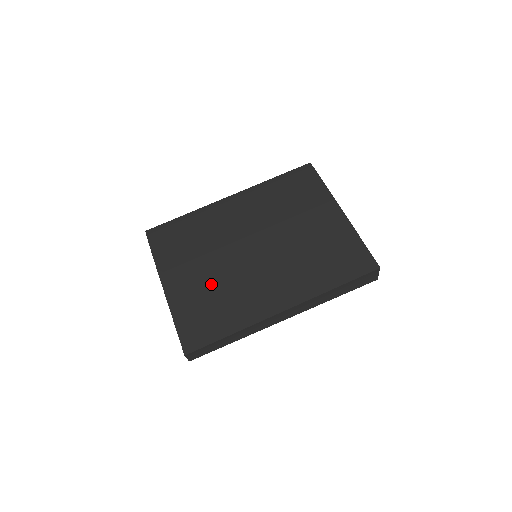
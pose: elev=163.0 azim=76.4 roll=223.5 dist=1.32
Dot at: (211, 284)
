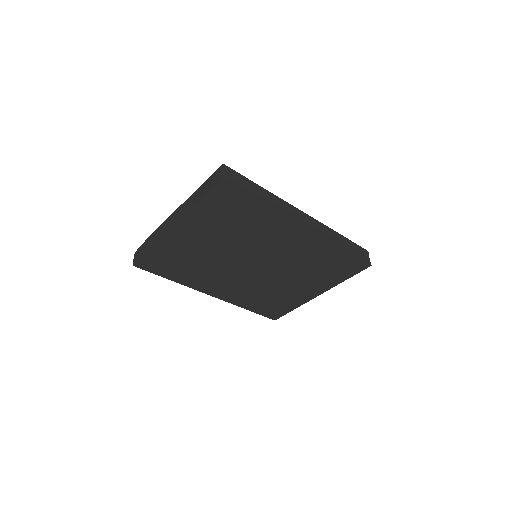
Dot at: occluded
